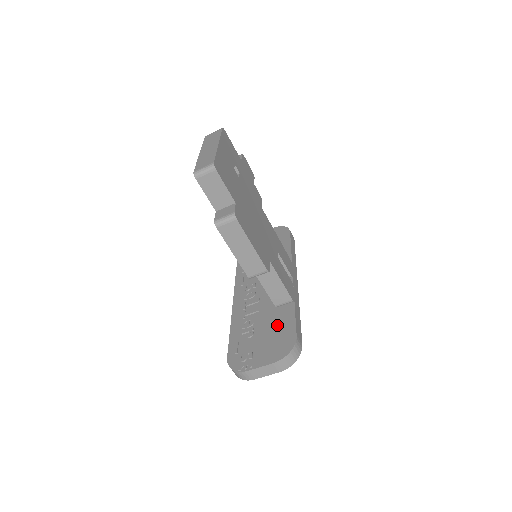
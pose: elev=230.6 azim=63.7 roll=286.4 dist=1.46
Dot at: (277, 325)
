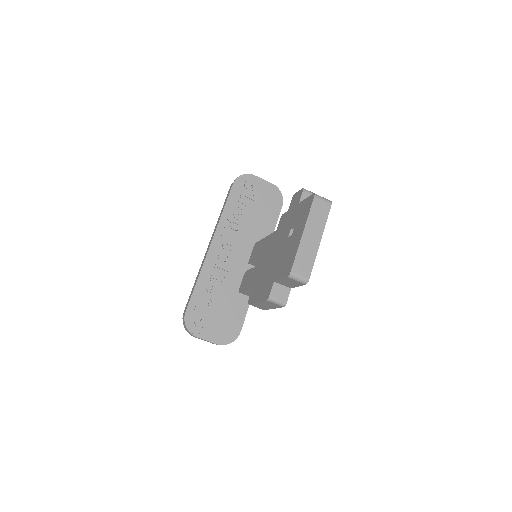
Dot at: (232, 310)
